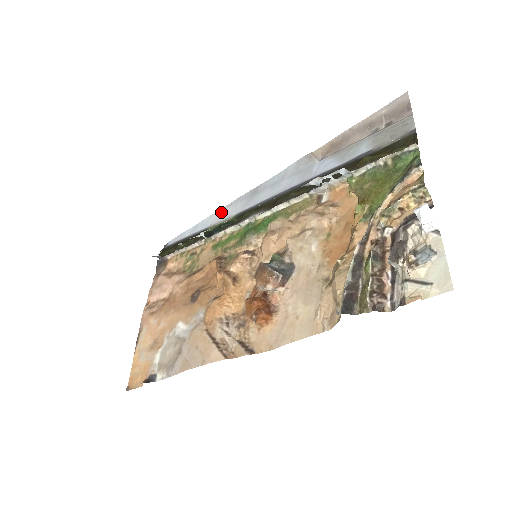
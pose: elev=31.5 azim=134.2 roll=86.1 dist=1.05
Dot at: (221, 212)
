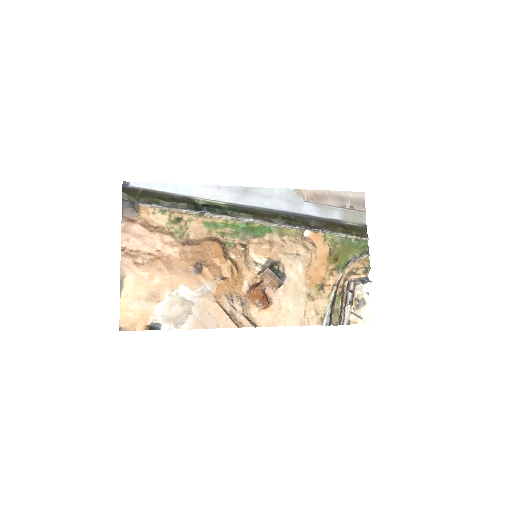
Dot at: (208, 189)
